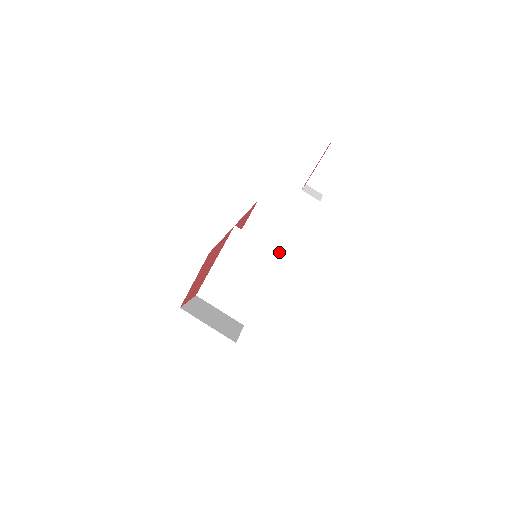
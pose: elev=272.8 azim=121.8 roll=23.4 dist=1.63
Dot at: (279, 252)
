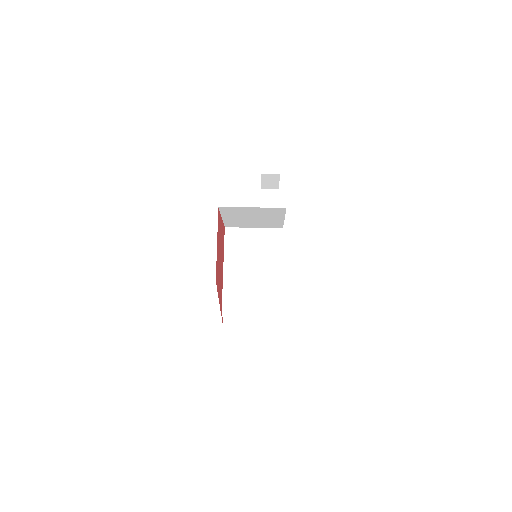
Dot at: occluded
